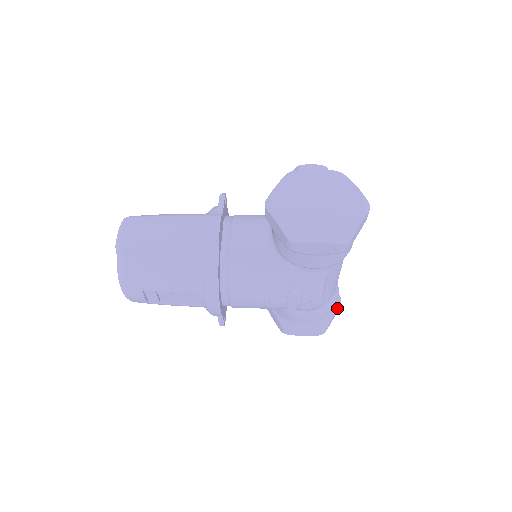
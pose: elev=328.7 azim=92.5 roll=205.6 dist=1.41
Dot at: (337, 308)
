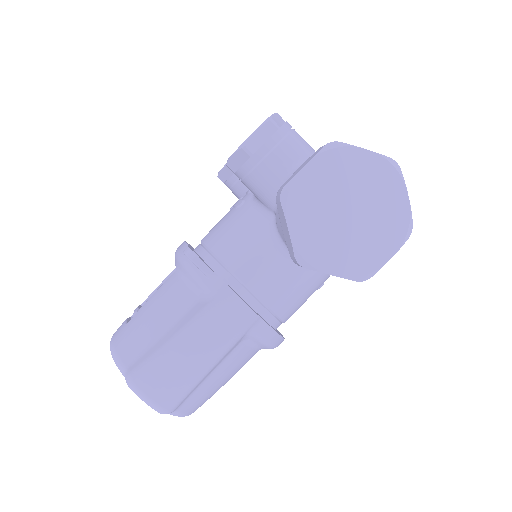
Dot at: occluded
